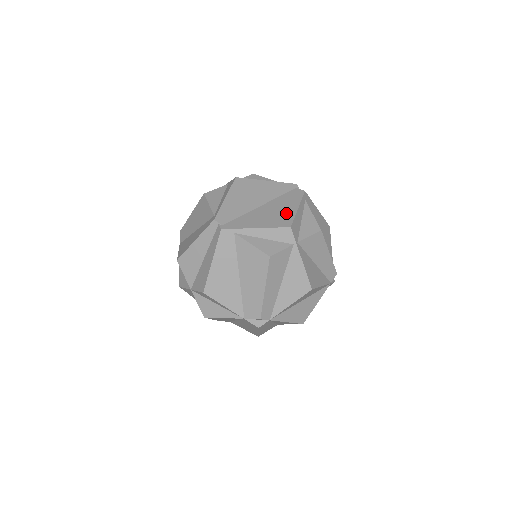
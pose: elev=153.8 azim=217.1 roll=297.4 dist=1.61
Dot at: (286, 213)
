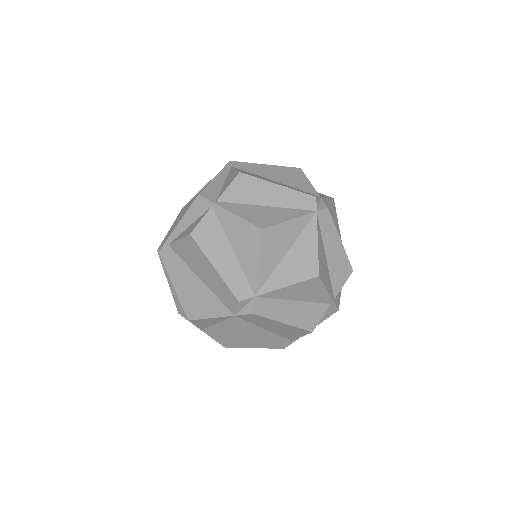
Dot at: occluded
